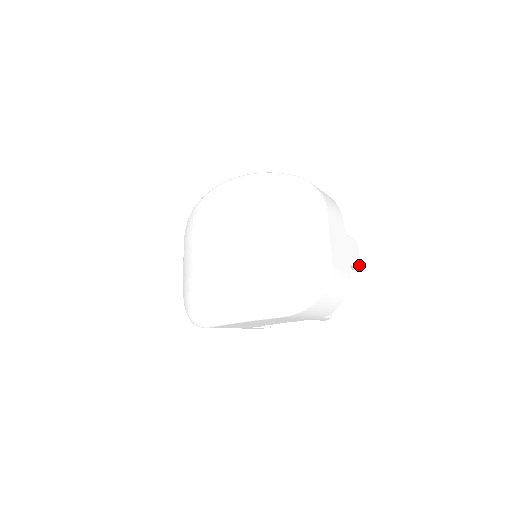
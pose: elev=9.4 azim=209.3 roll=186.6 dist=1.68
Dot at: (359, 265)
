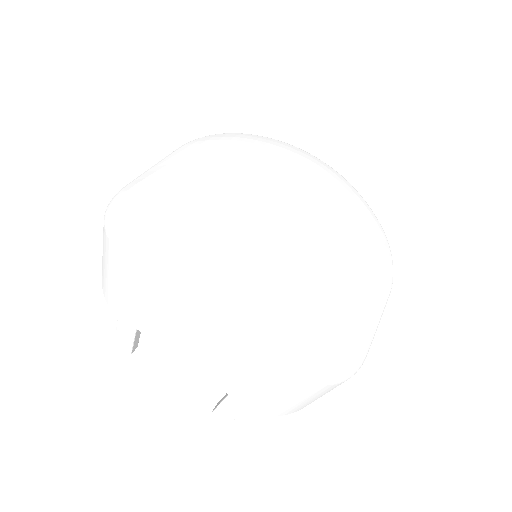
Dot at: occluded
